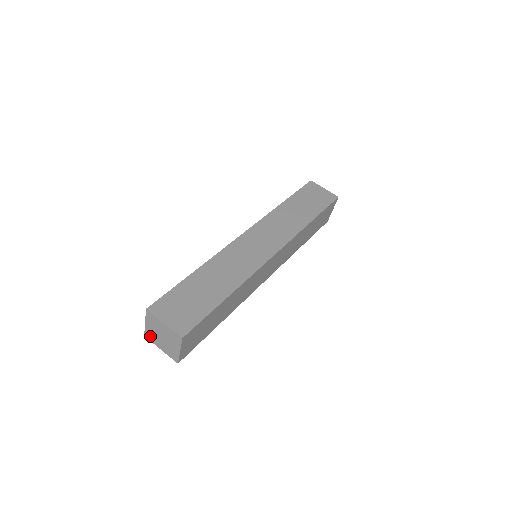
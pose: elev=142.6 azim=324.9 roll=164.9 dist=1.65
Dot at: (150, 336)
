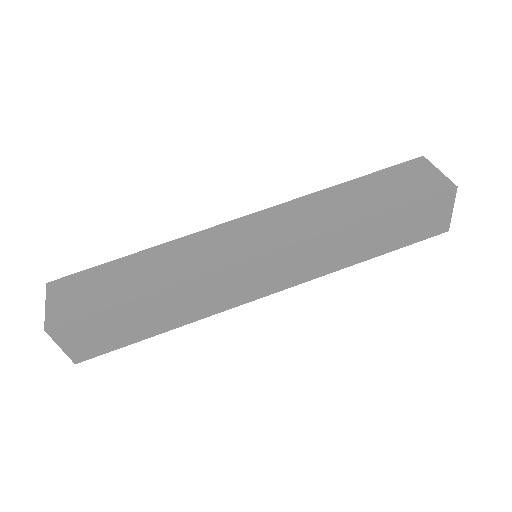
Dot at: occluded
